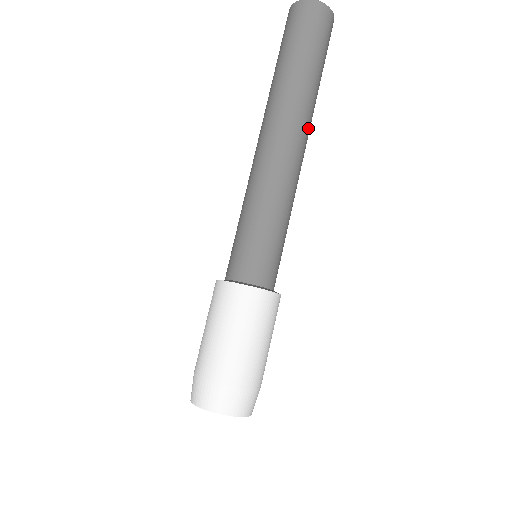
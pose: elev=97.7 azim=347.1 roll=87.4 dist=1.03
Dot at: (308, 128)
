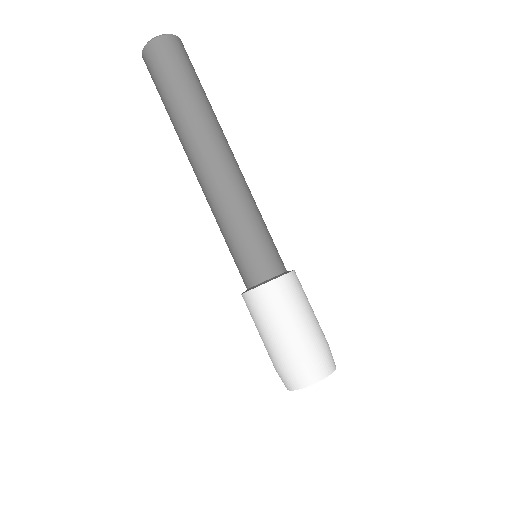
Dot at: (219, 136)
